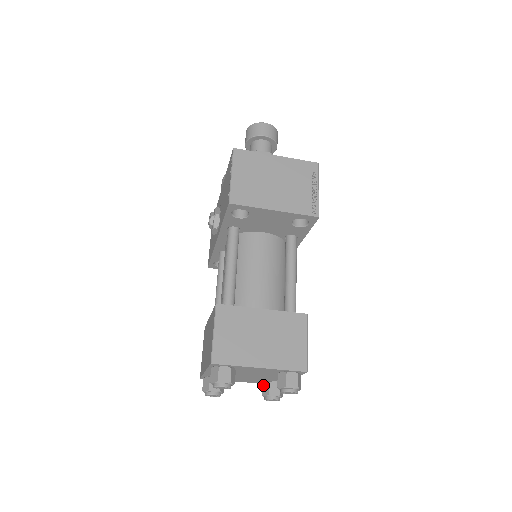
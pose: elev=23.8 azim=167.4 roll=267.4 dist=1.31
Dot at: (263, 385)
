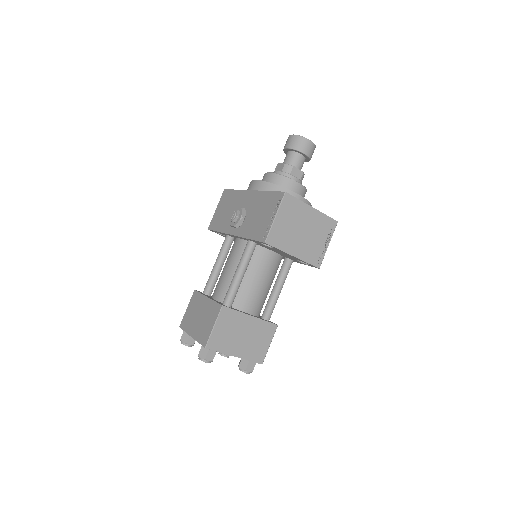
Dot at: occluded
